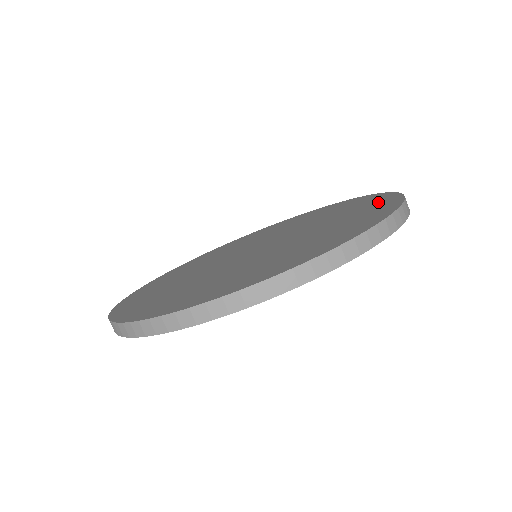
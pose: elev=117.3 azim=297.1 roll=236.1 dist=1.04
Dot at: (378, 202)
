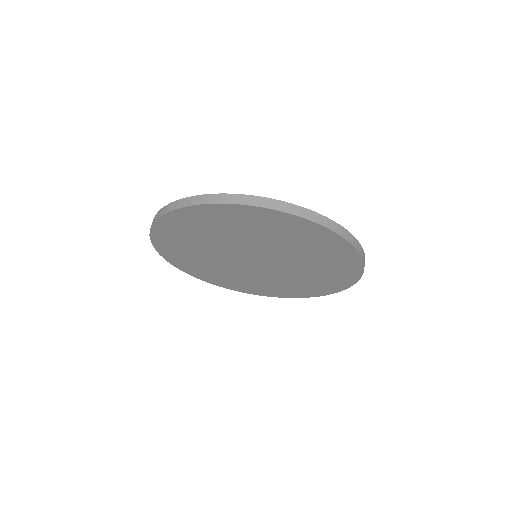
Dot at: occluded
